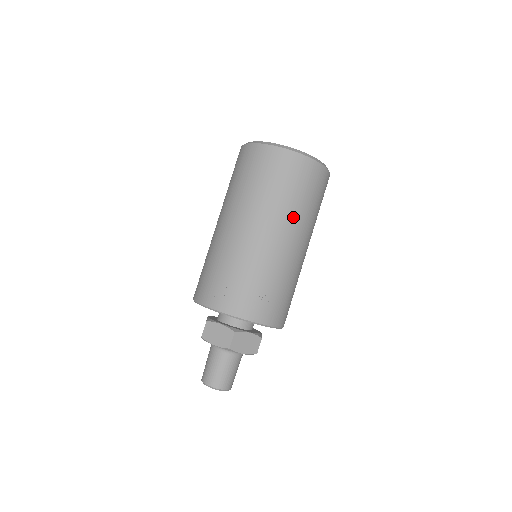
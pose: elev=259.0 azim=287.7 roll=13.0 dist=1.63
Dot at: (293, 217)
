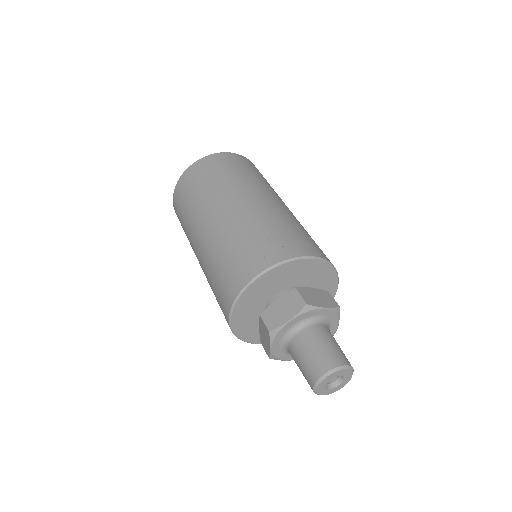
Dot at: (256, 184)
